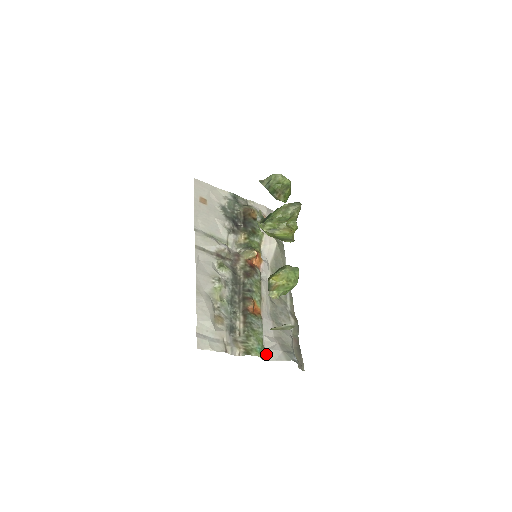
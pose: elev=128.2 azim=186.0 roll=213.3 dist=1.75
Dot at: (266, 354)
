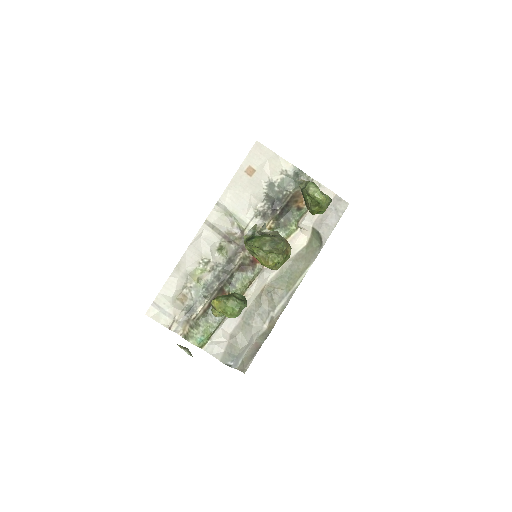
Dot at: (208, 345)
